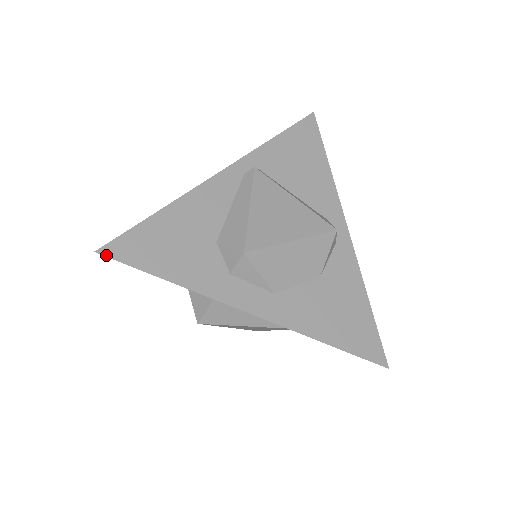
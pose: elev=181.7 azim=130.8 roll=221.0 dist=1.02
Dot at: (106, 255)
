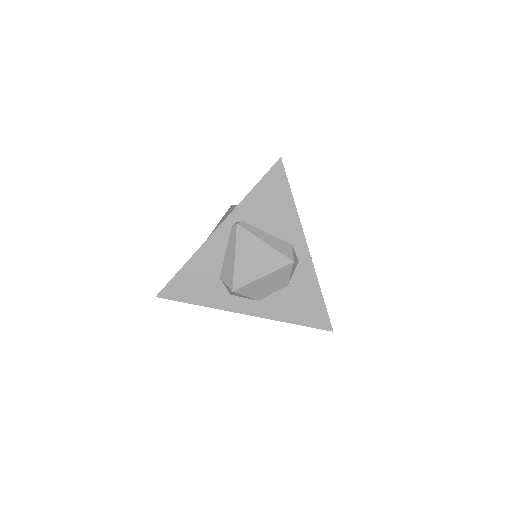
Dot at: (162, 297)
